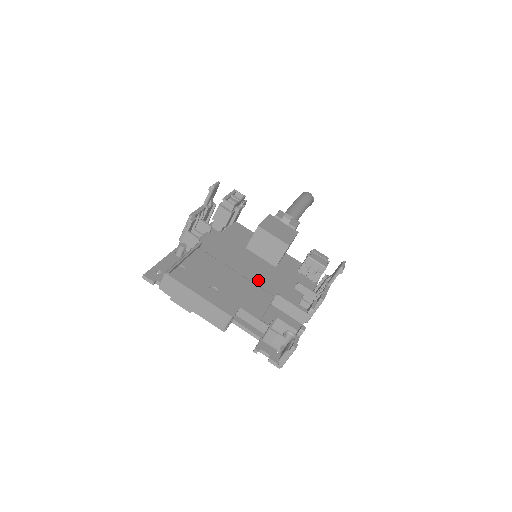
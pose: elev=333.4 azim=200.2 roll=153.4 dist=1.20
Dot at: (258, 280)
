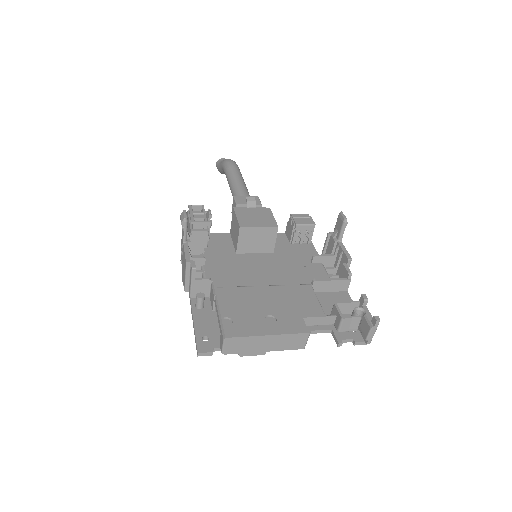
Dot at: (284, 279)
